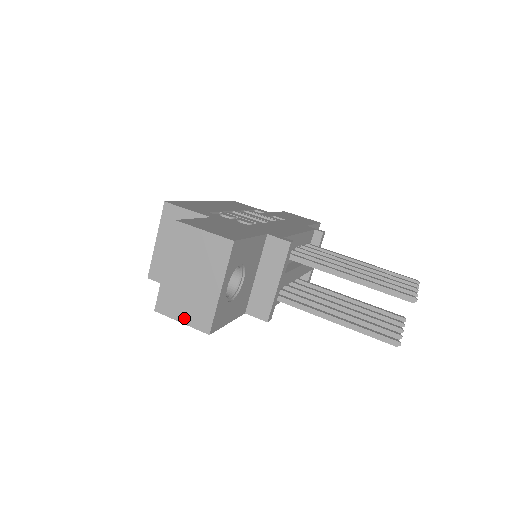
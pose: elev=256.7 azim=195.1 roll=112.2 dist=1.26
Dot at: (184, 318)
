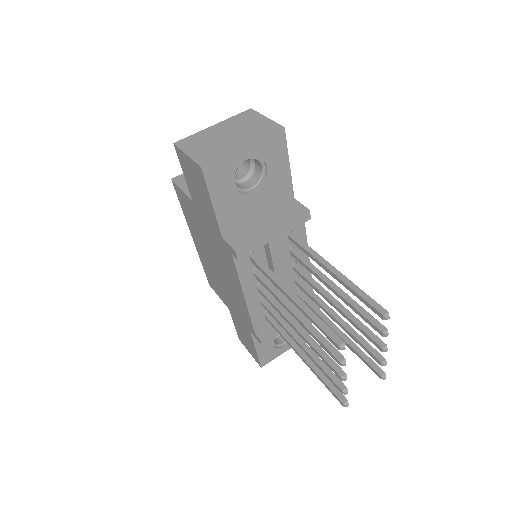
Dot at: (193, 153)
